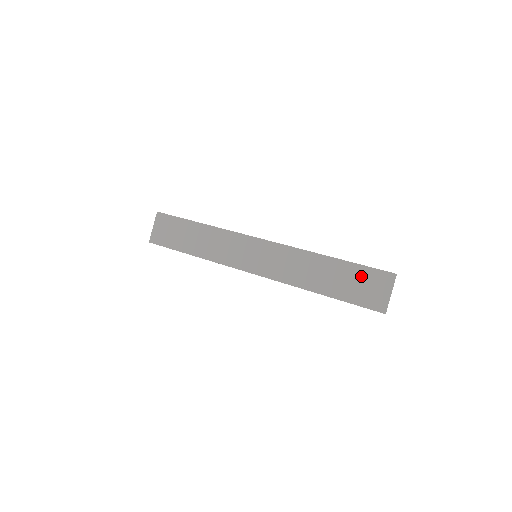
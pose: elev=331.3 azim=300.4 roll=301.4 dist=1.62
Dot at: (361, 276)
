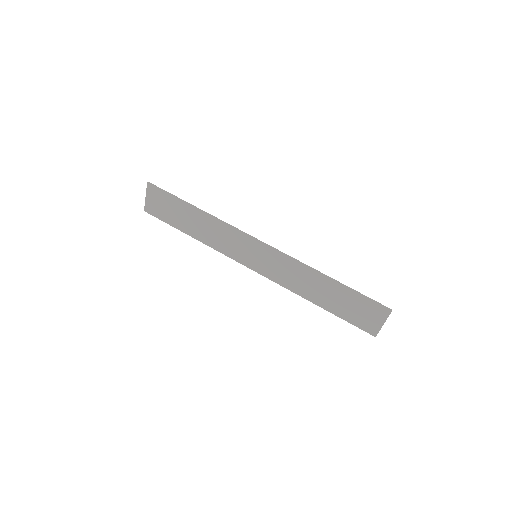
Dot at: (358, 303)
